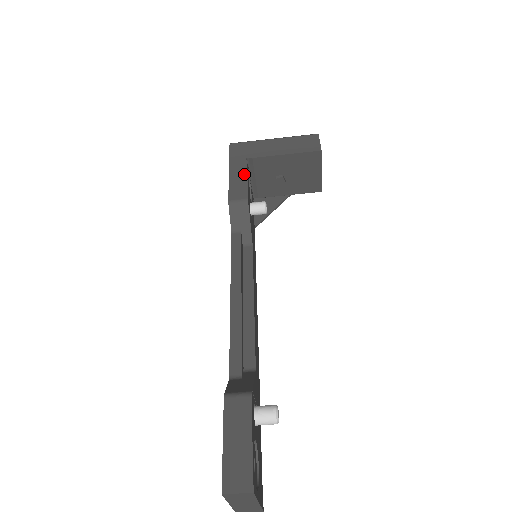
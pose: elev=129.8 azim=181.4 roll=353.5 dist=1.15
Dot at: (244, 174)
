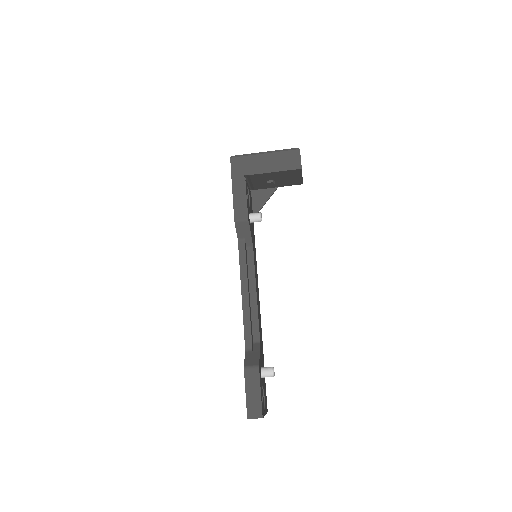
Dot at: (244, 193)
